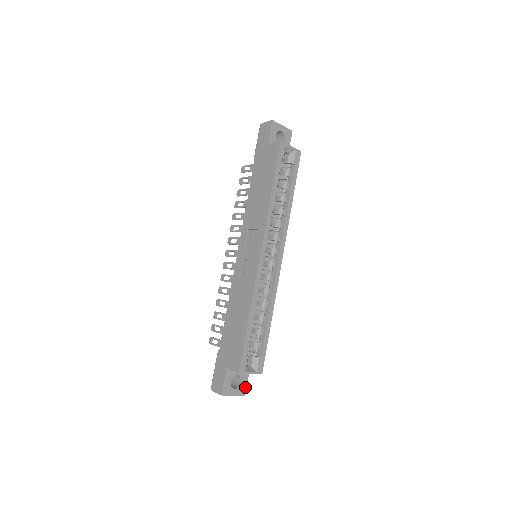
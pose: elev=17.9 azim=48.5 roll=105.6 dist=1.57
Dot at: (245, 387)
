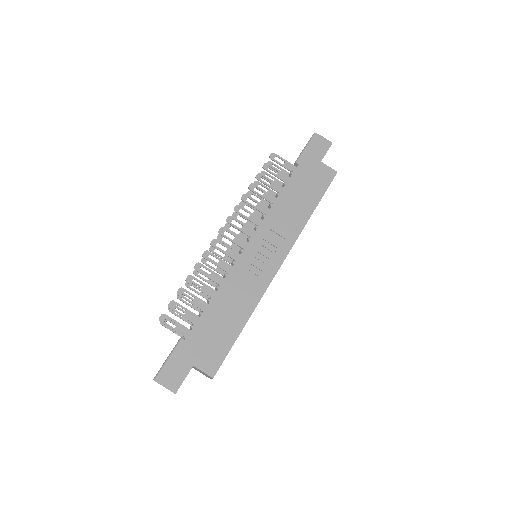
Dot at: occluded
